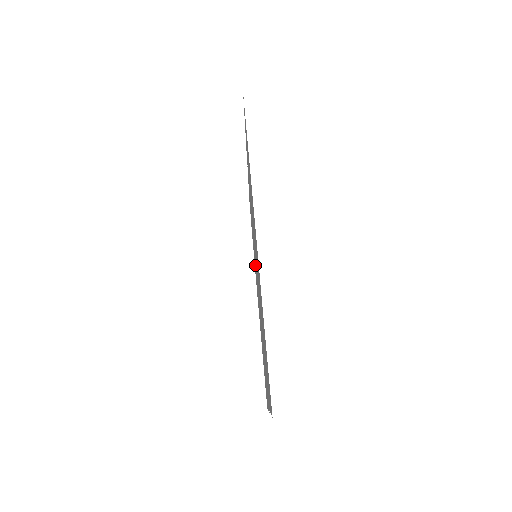
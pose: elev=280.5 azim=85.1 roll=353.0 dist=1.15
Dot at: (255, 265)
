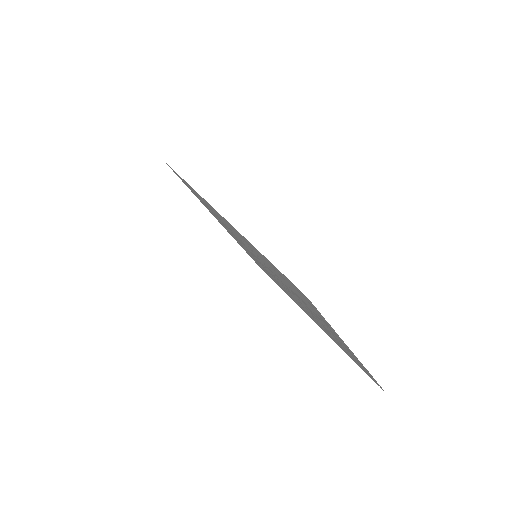
Dot at: (281, 286)
